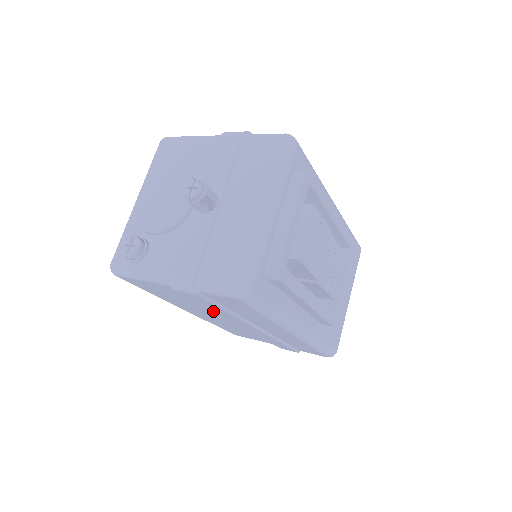
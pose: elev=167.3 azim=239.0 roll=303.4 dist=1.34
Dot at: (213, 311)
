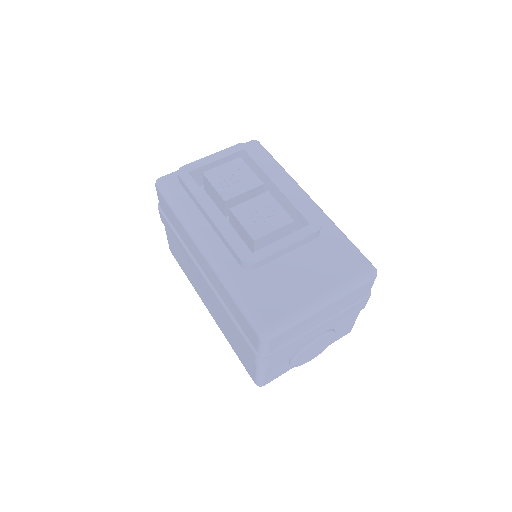
Dot at: (183, 253)
